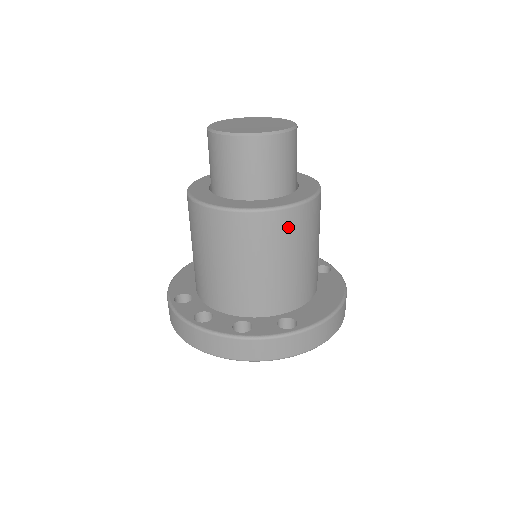
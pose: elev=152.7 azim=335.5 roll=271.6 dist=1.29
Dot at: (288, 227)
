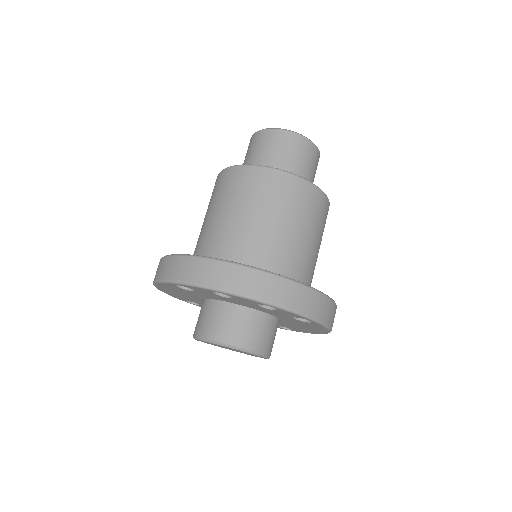
Dot at: (320, 209)
